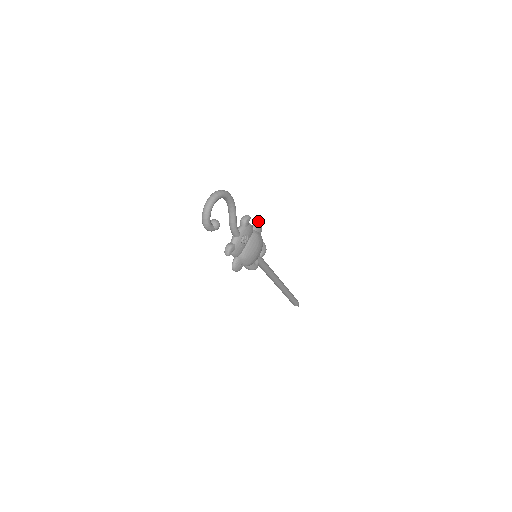
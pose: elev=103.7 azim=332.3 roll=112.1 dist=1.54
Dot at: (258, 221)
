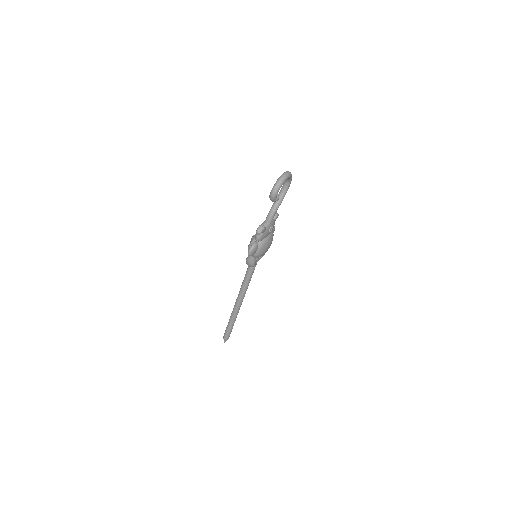
Dot at: occluded
